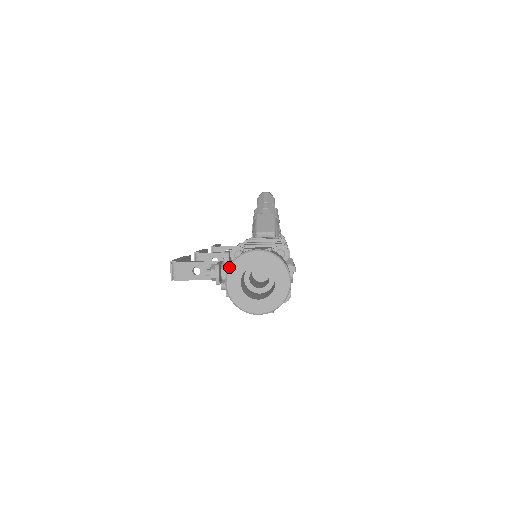
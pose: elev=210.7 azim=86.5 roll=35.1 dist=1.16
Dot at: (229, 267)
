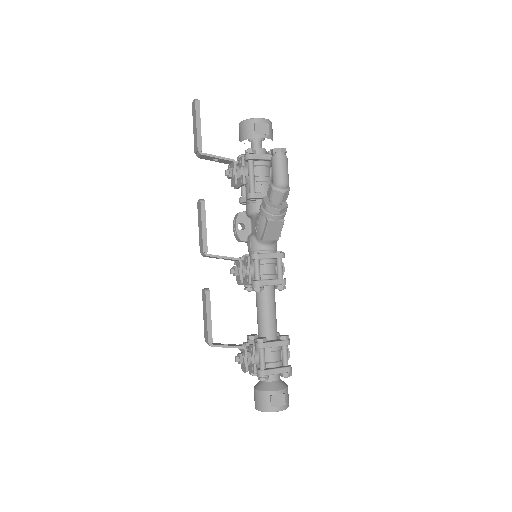
Dot at: occluded
